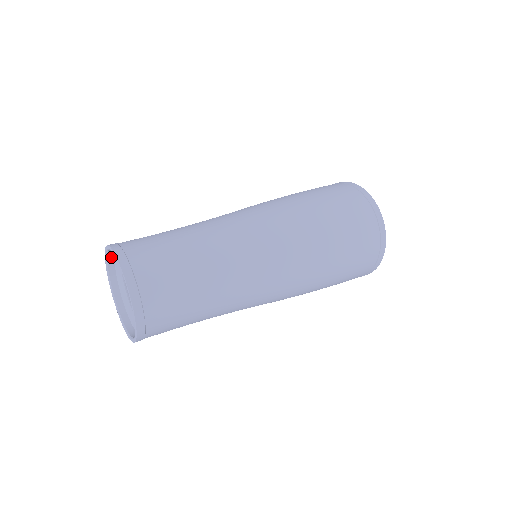
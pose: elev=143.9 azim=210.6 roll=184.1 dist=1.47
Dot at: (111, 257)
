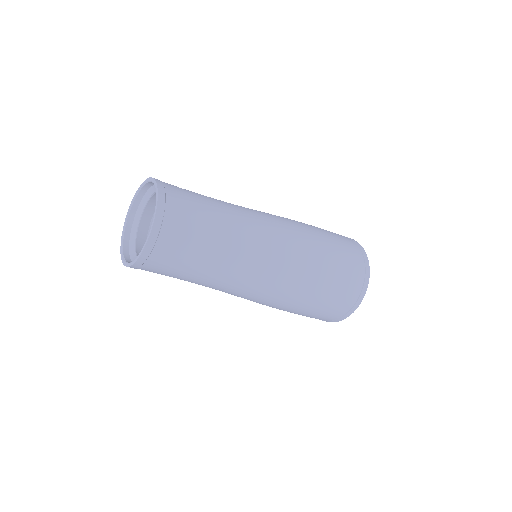
Dot at: (131, 218)
